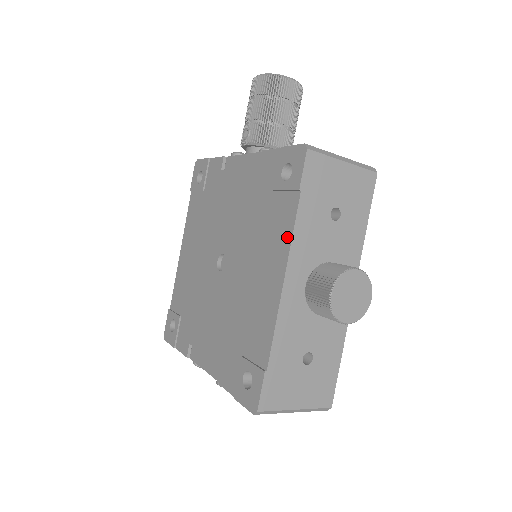
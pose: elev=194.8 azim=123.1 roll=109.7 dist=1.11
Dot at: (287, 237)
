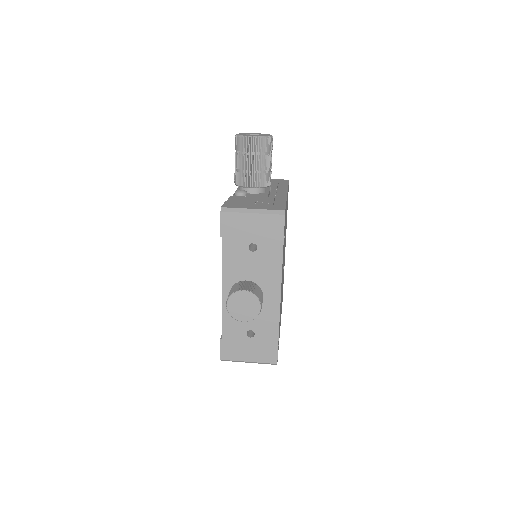
Dot at: (222, 263)
